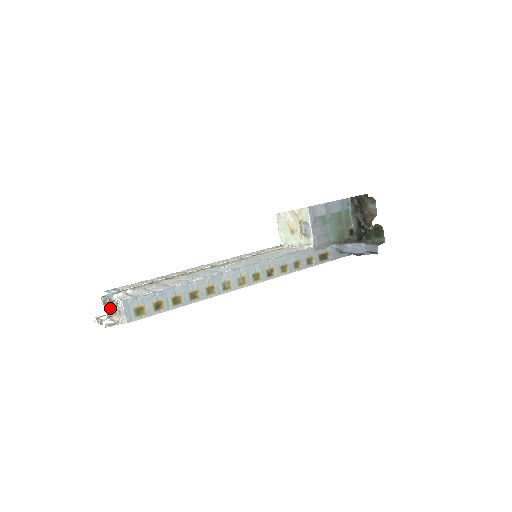
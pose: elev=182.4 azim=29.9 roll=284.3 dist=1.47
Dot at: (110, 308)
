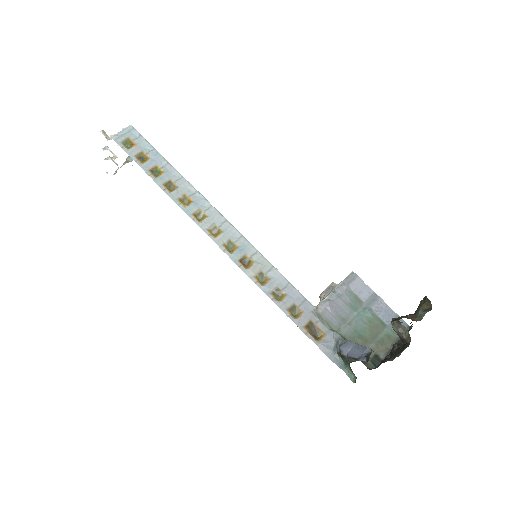
Dot at: (124, 164)
